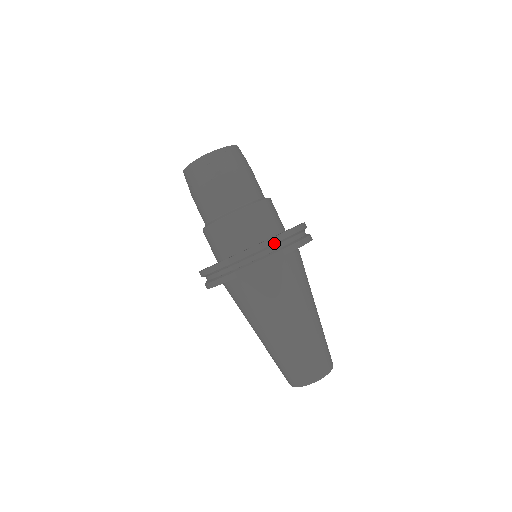
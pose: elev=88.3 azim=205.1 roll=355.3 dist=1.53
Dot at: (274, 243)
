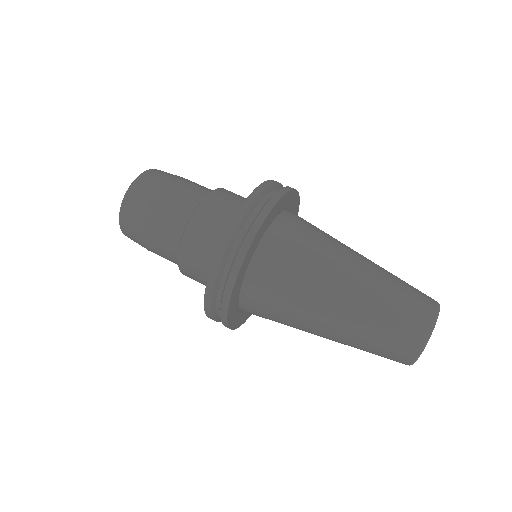
Dot at: (258, 196)
